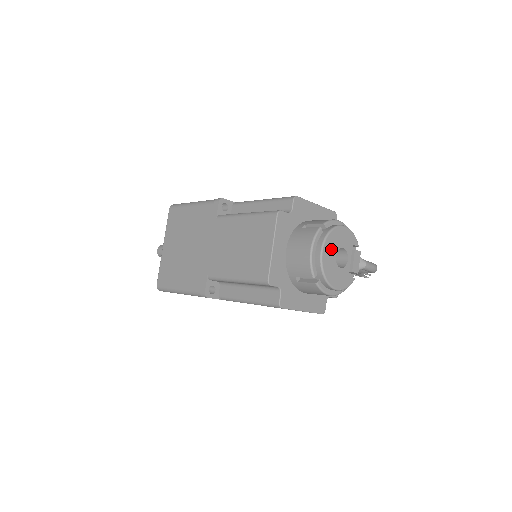
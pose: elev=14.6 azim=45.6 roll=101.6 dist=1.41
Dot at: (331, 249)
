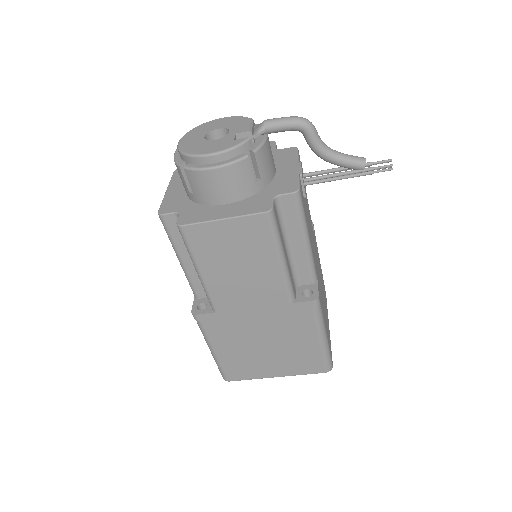
Dot at: (195, 136)
